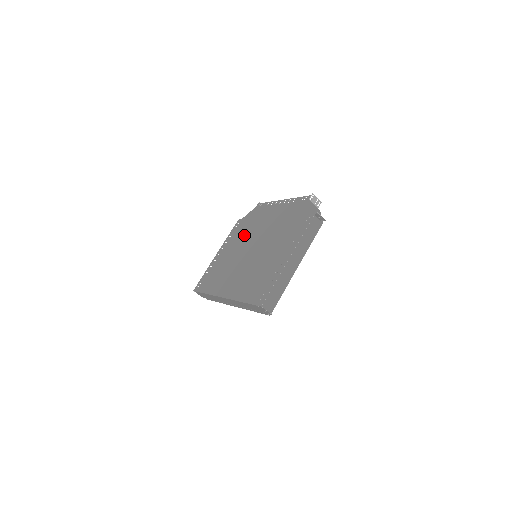
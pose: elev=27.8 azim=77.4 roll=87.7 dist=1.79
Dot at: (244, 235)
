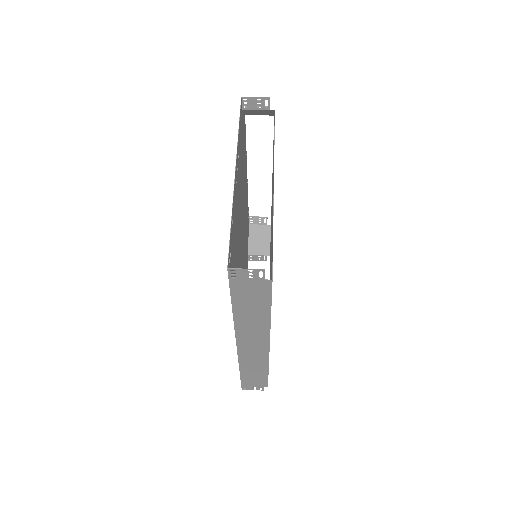
Dot at: occluded
